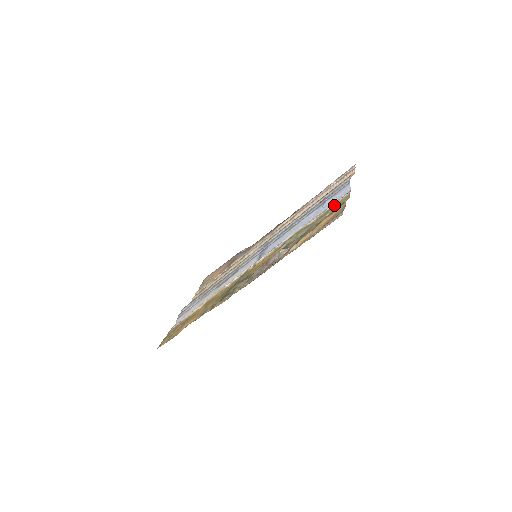
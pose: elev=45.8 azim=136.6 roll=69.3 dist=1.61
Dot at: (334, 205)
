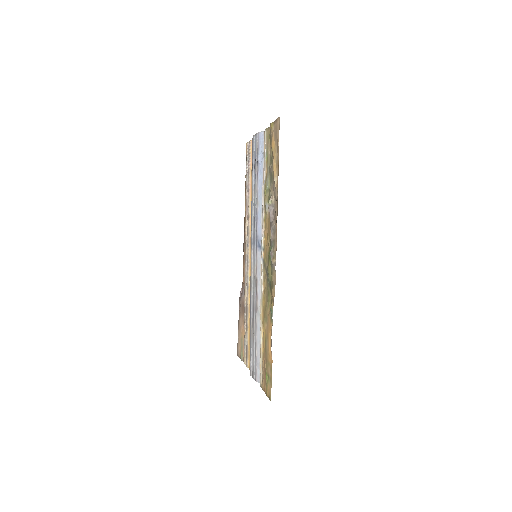
Dot at: (266, 146)
